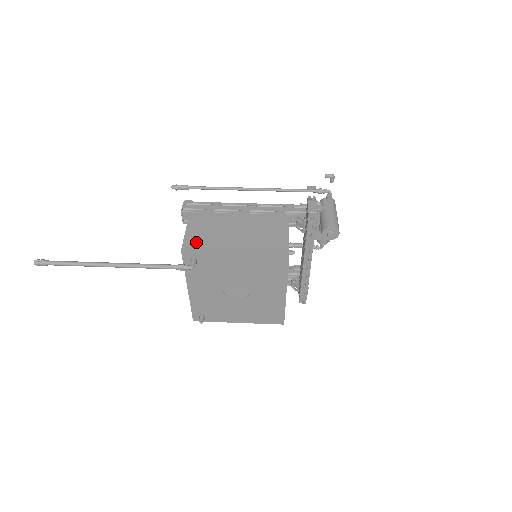
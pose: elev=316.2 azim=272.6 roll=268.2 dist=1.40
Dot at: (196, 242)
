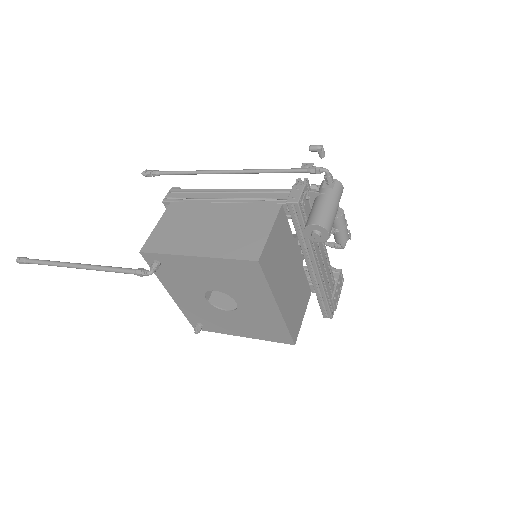
Dot at: (159, 241)
